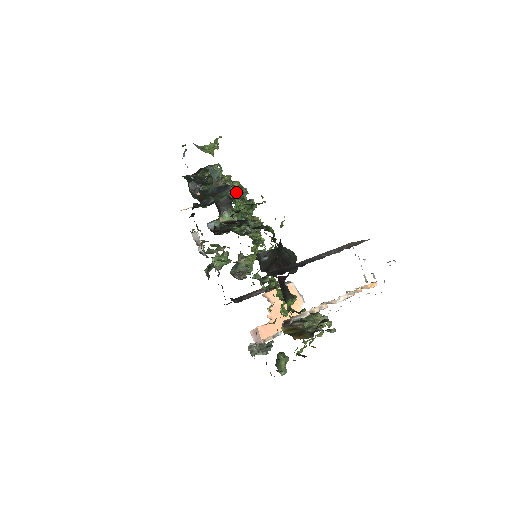
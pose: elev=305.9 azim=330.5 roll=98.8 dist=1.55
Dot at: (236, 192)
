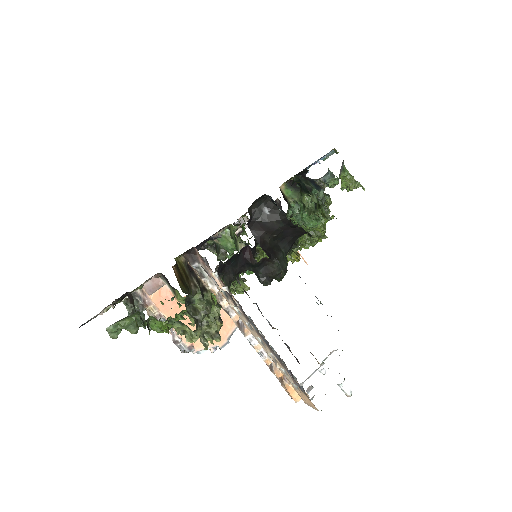
Dot at: (320, 200)
